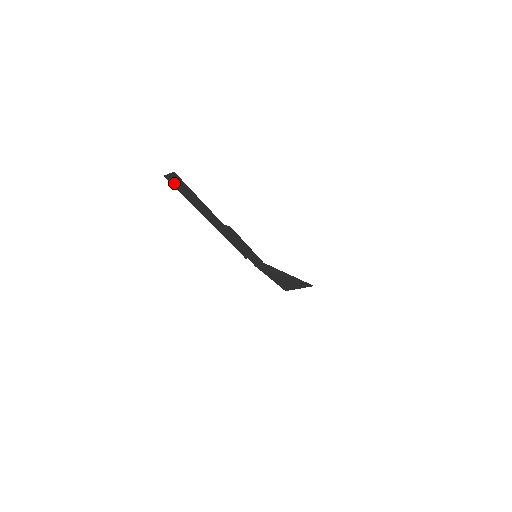
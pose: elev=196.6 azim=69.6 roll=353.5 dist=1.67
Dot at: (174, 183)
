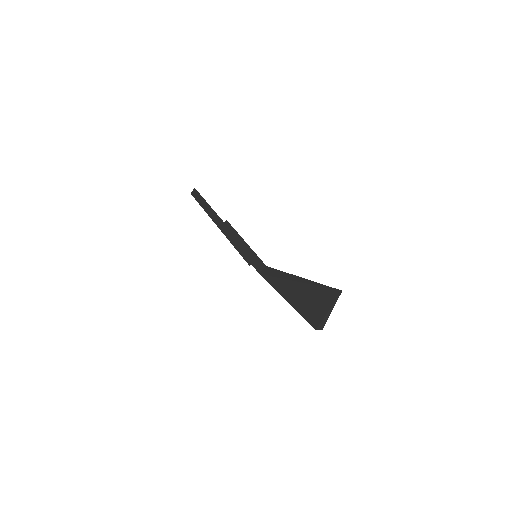
Dot at: (195, 197)
